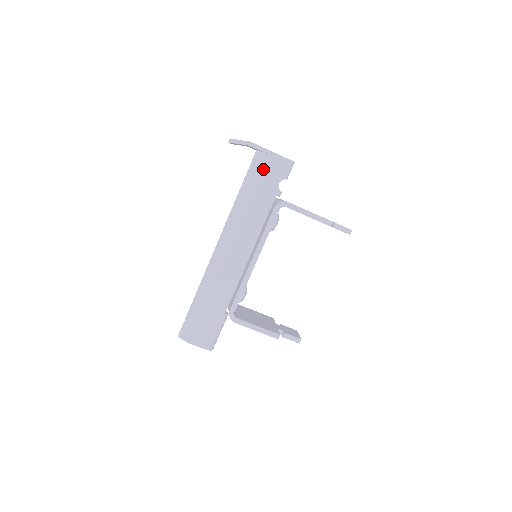
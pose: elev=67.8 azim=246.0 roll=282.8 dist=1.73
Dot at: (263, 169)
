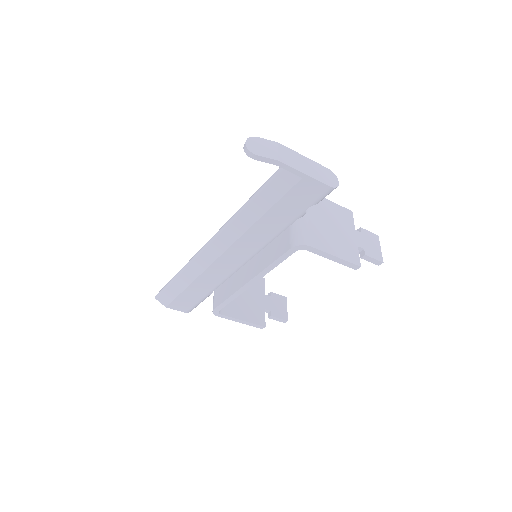
Dot at: (289, 192)
